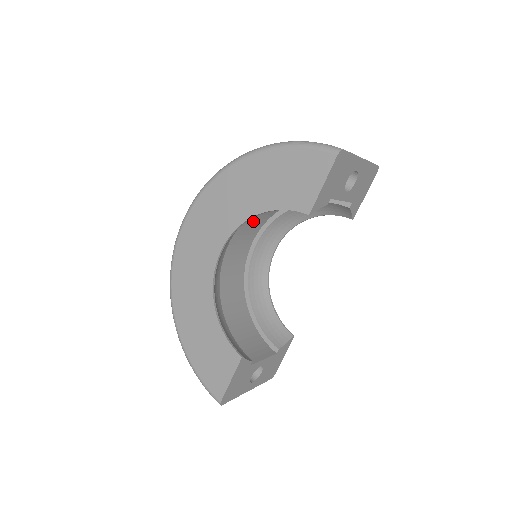
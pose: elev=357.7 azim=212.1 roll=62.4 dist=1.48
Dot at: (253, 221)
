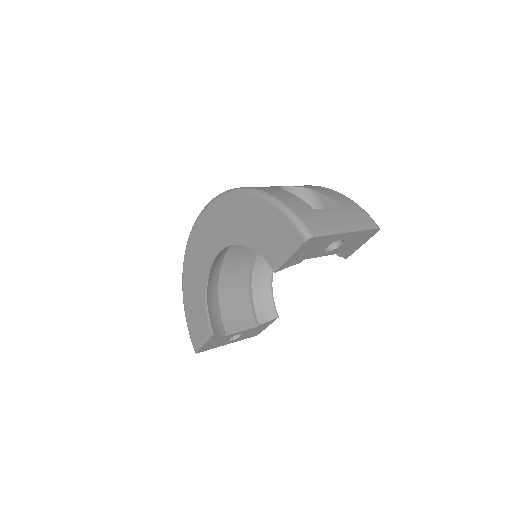
Dot at: occluded
